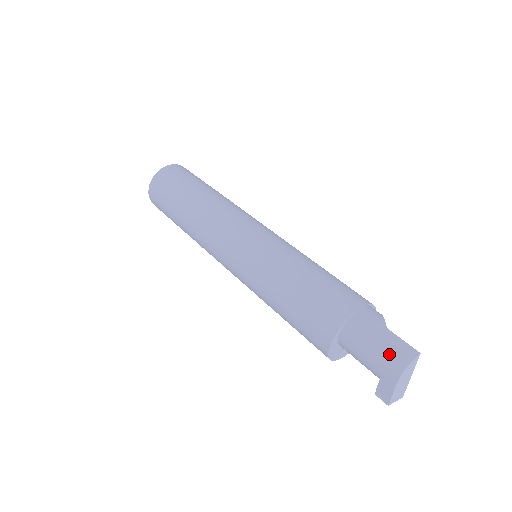
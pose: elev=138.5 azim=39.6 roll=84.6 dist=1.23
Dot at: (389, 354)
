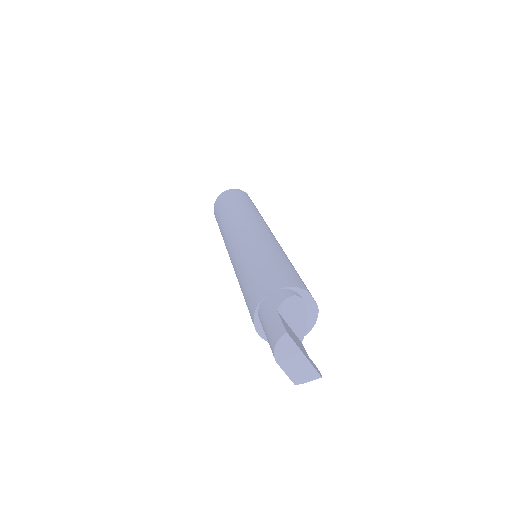
Dot at: (269, 336)
